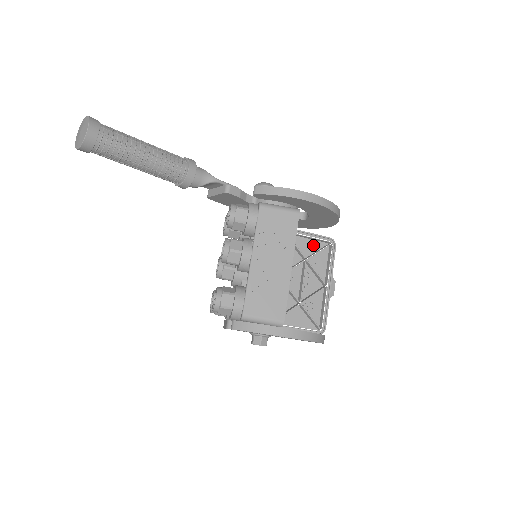
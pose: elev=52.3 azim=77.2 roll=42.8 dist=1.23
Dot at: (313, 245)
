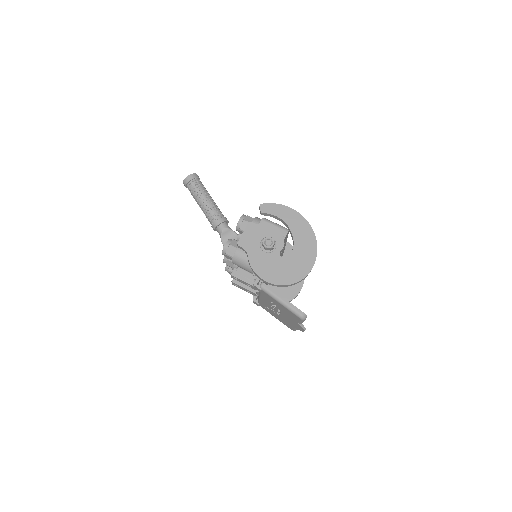
Dot at: occluded
